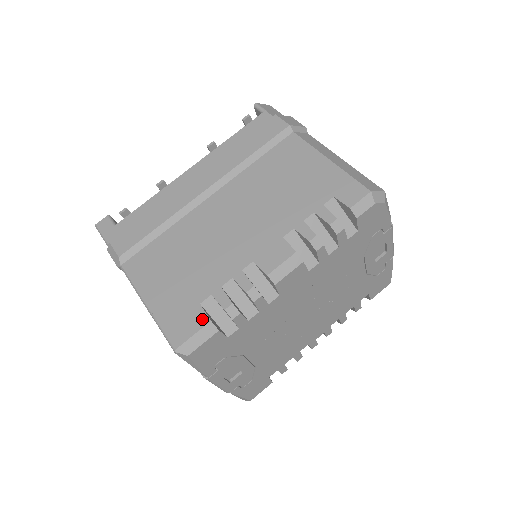
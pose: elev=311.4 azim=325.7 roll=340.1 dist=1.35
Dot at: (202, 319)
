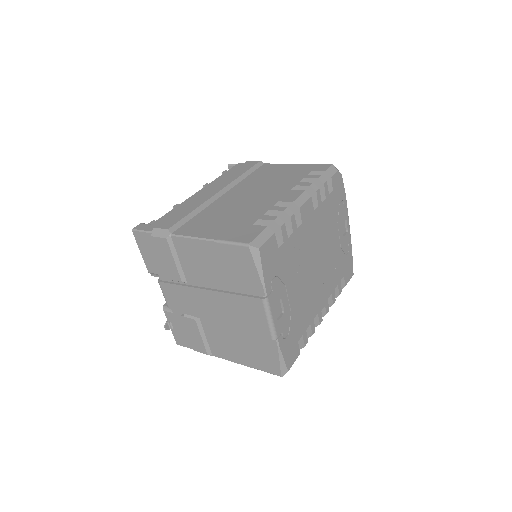
Dot at: (260, 228)
